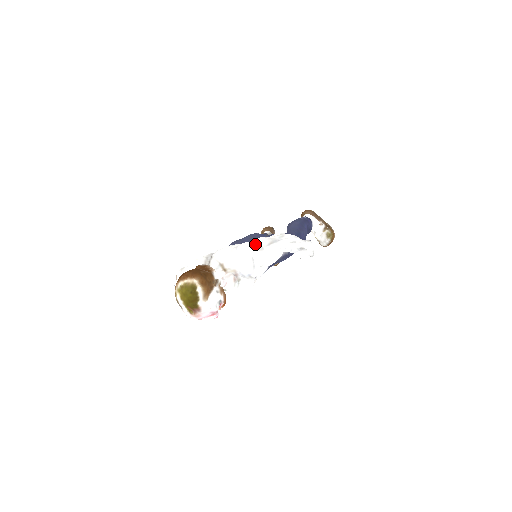
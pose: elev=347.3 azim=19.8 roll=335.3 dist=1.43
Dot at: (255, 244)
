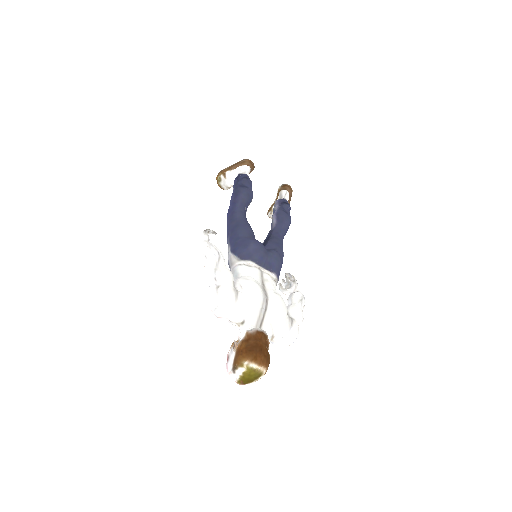
Dot at: (298, 327)
